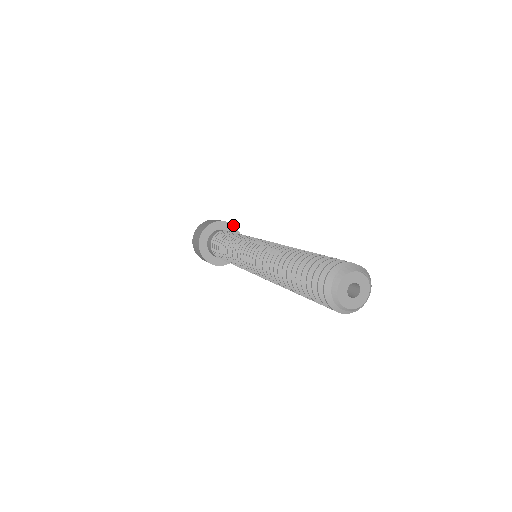
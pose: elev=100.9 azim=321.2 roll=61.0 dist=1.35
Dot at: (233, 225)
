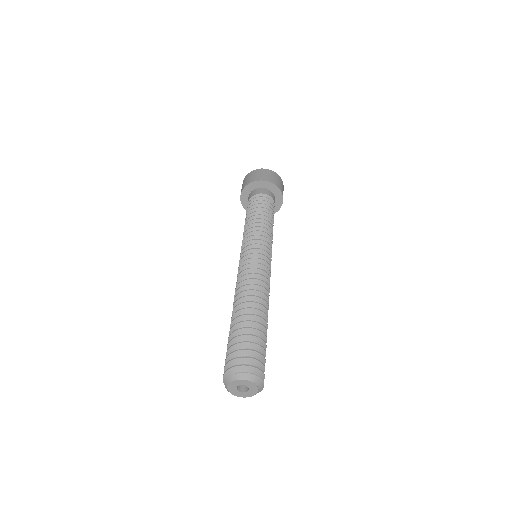
Dot at: (280, 189)
